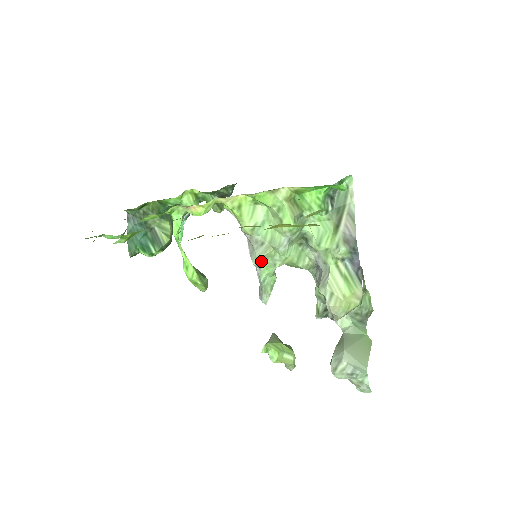
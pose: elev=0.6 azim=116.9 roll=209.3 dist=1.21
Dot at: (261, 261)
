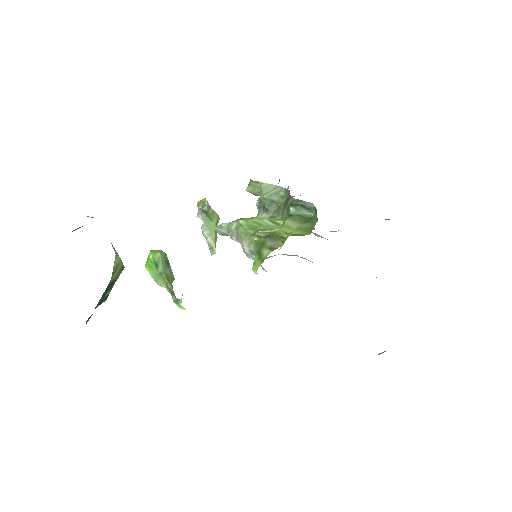
Dot at: occluded
